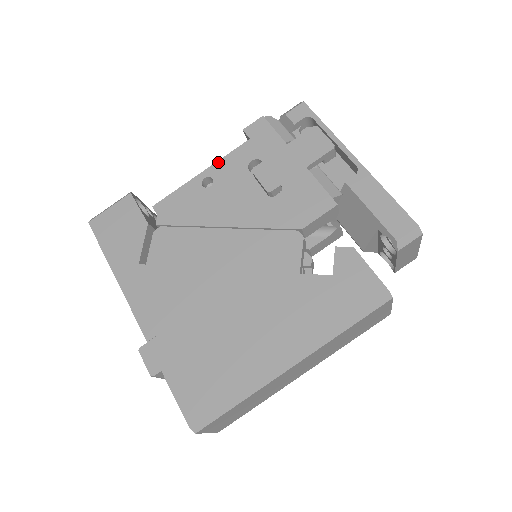
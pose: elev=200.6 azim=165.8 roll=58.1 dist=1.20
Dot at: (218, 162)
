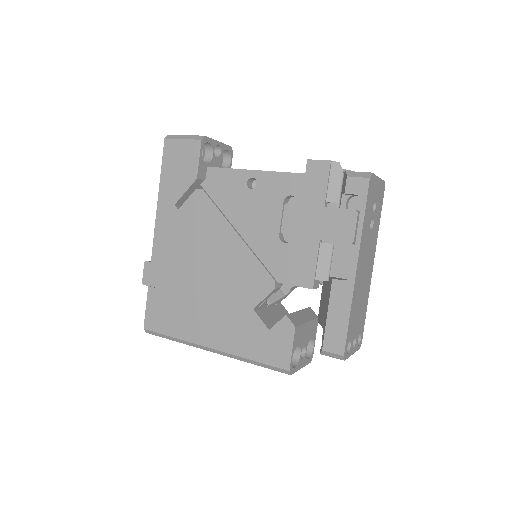
Dot at: (270, 172)
